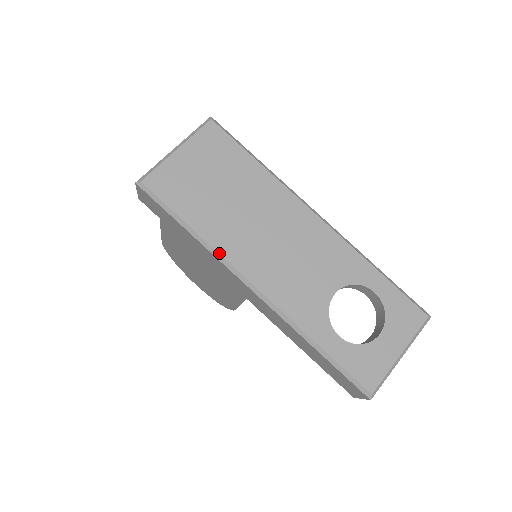
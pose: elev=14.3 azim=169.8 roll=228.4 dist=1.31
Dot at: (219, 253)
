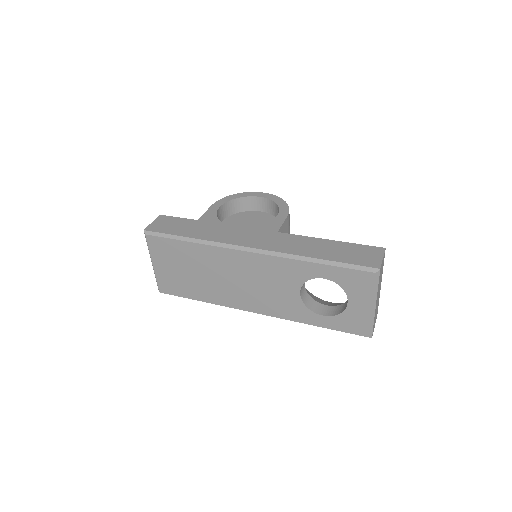
Dot at: occluded
